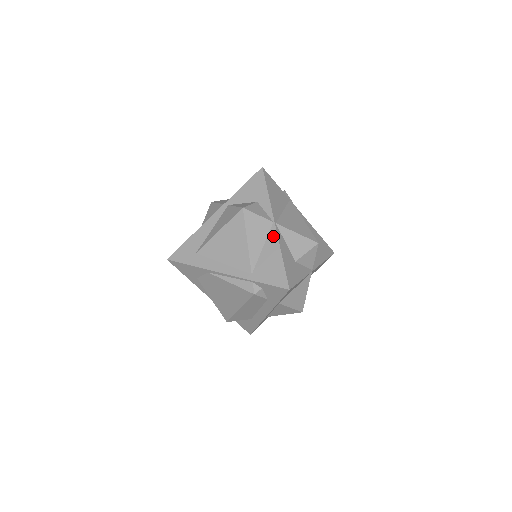
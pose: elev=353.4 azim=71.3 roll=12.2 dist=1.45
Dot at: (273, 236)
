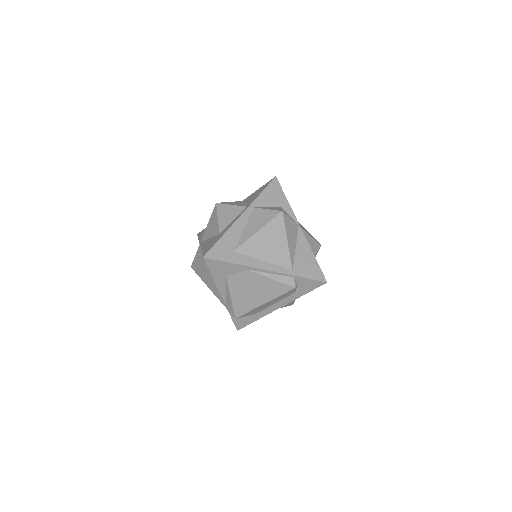
Dot at: (302, 237)
